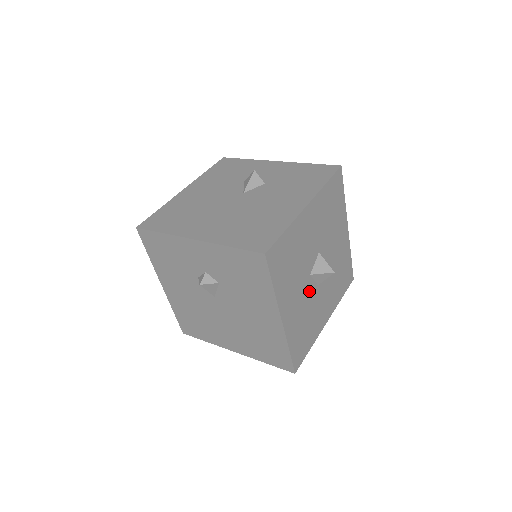
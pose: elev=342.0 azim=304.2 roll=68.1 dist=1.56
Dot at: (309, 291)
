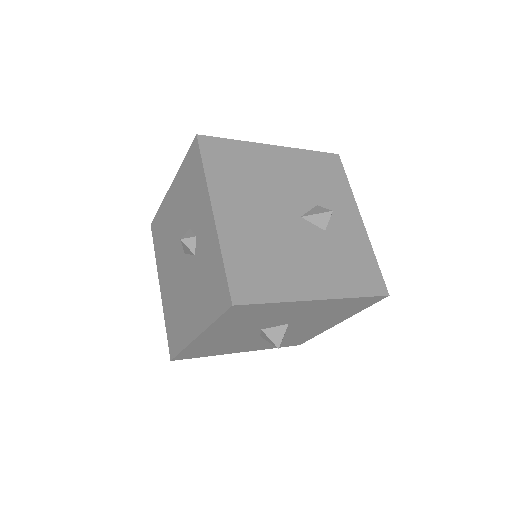
Dot at: (247, 335)
